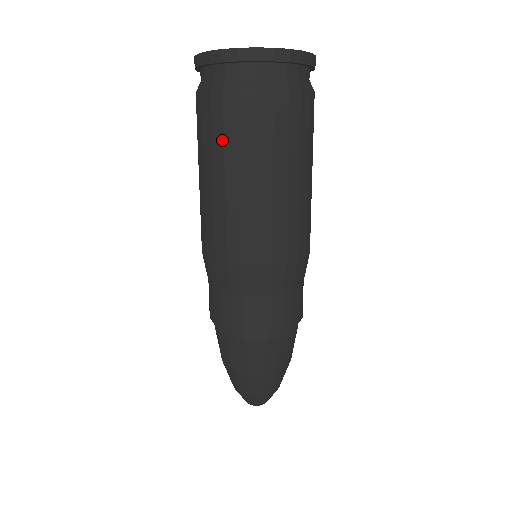
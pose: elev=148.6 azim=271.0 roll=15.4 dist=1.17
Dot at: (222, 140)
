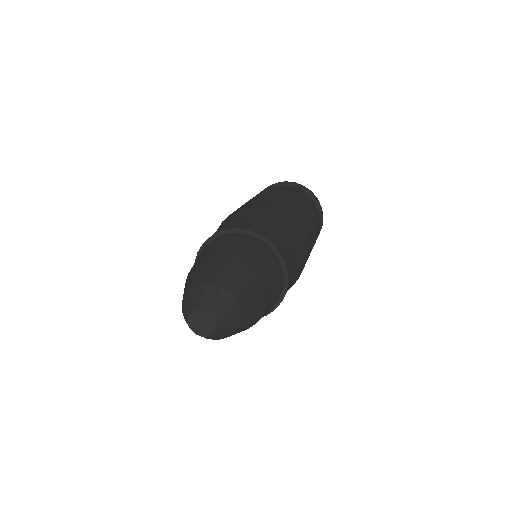
Dot at: occluded
